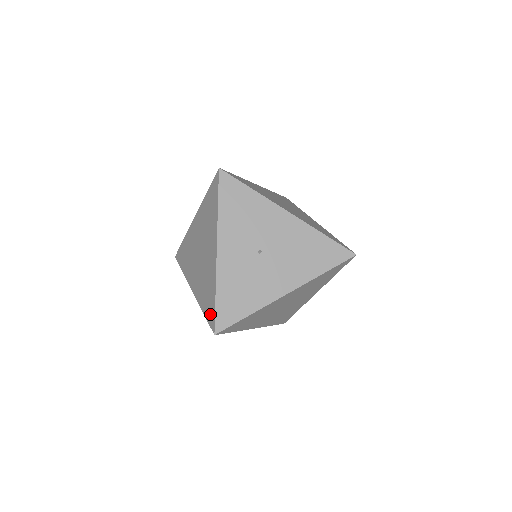
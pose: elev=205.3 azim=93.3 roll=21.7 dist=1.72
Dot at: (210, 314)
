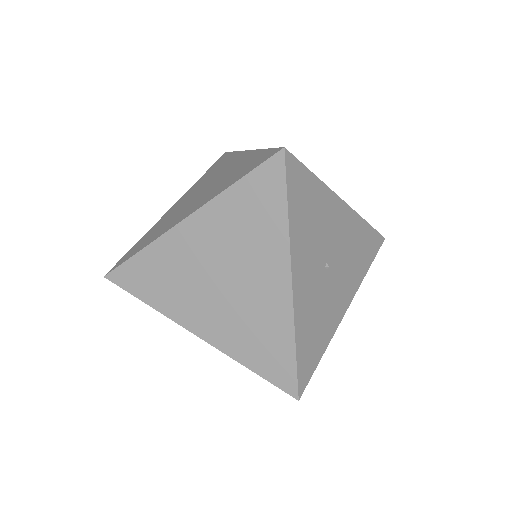
Dot at: (279, 373)
